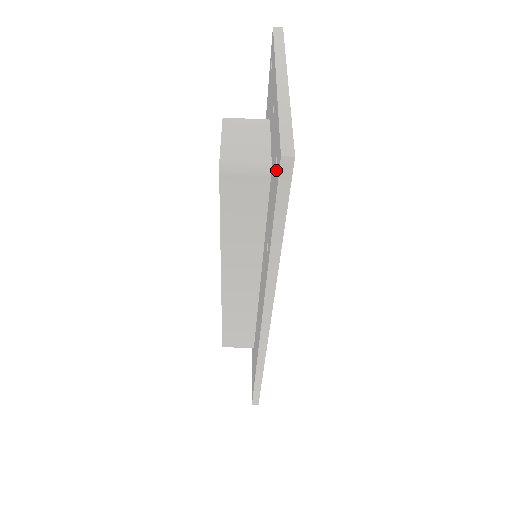
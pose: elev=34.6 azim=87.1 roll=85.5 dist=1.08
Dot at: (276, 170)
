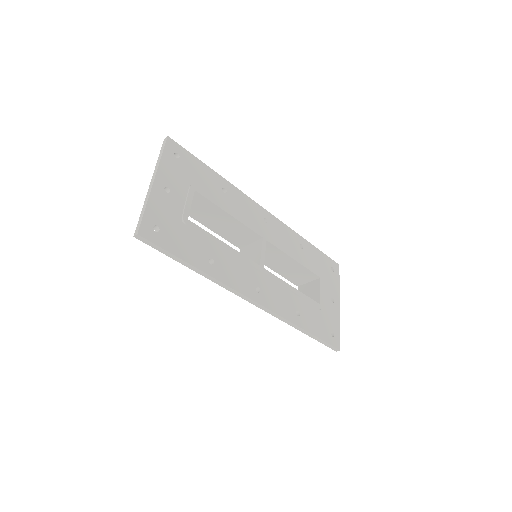
Dot at: occluded
